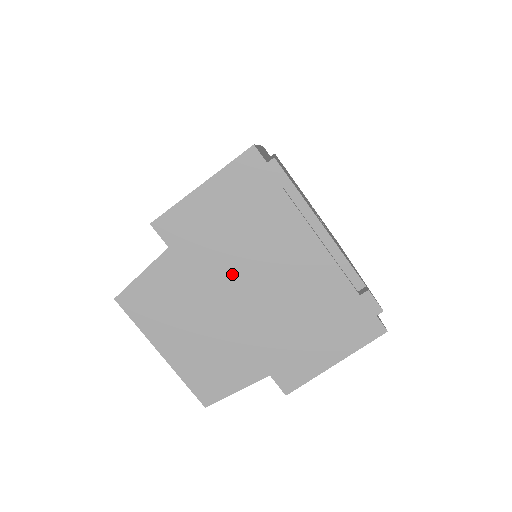
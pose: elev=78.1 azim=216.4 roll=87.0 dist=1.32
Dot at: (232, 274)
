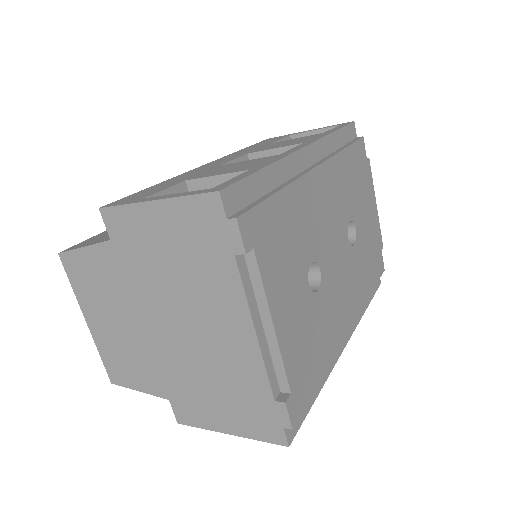
Dot at: (160, 300)
